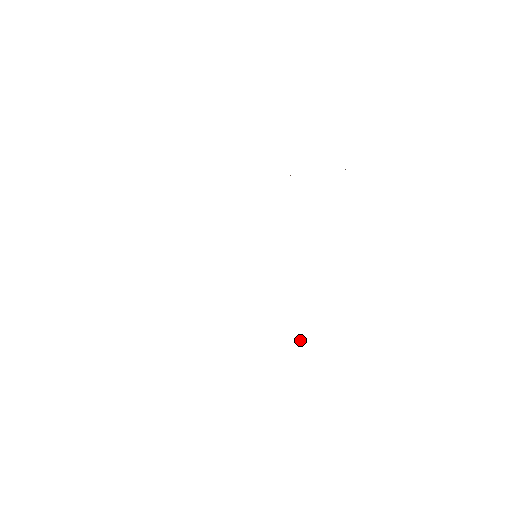
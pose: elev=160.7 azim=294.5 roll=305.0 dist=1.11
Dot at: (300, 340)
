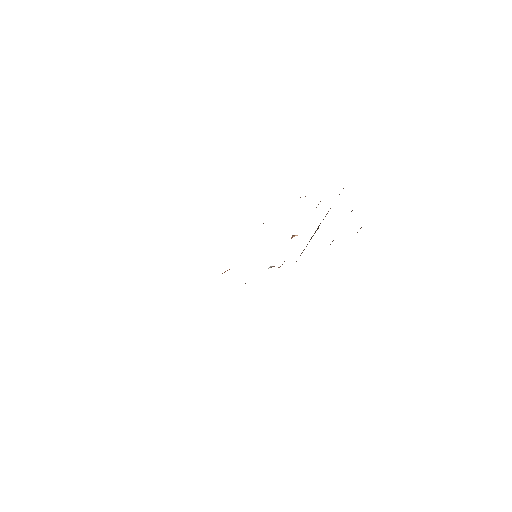
Dot at: occluded
